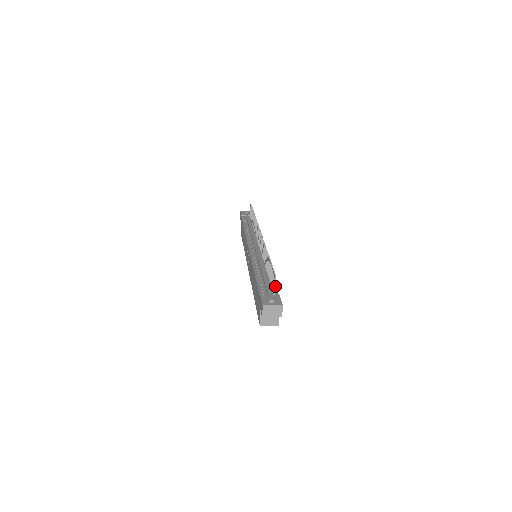
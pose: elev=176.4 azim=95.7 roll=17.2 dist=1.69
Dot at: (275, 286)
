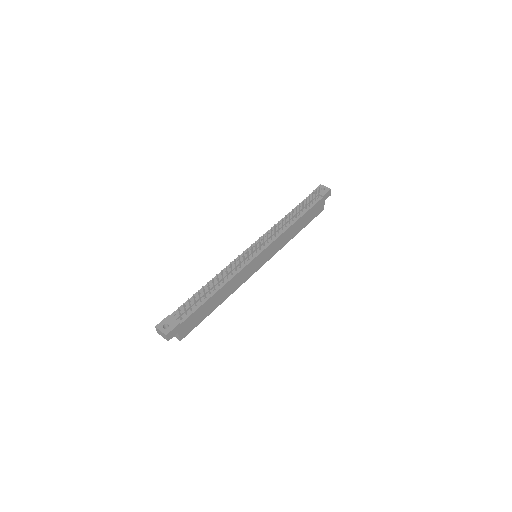
Dot at: (196, 310)
